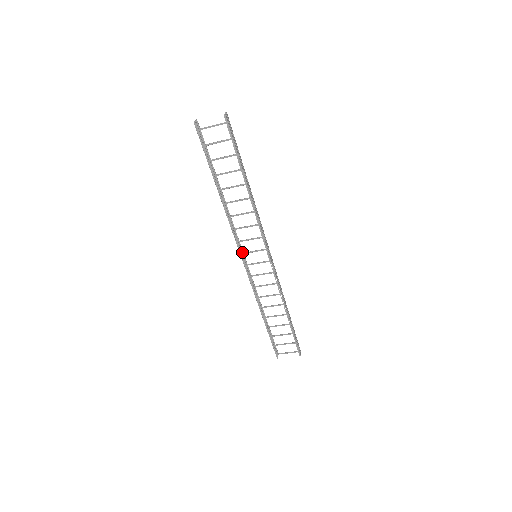
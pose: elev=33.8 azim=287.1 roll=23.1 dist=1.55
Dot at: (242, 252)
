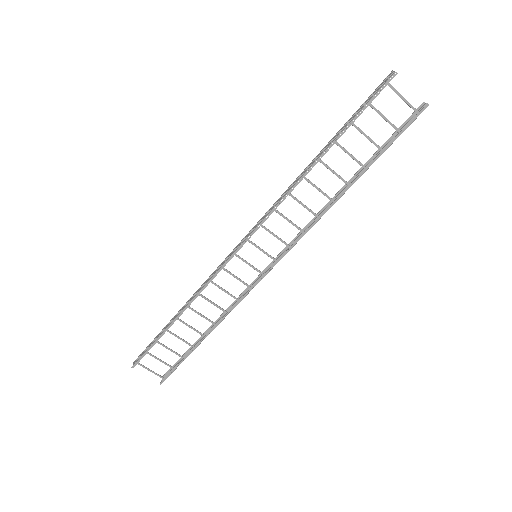
Dot at: (245, 237)
